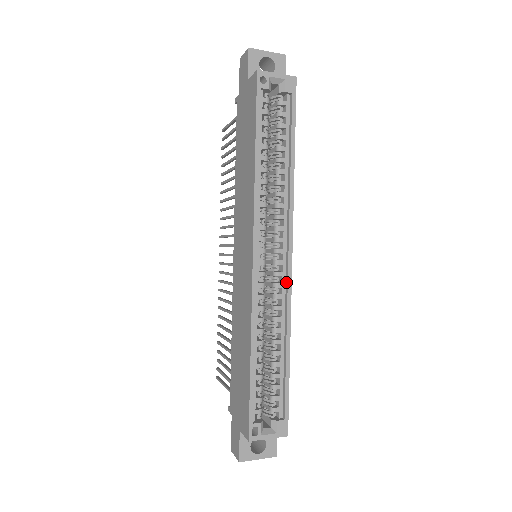
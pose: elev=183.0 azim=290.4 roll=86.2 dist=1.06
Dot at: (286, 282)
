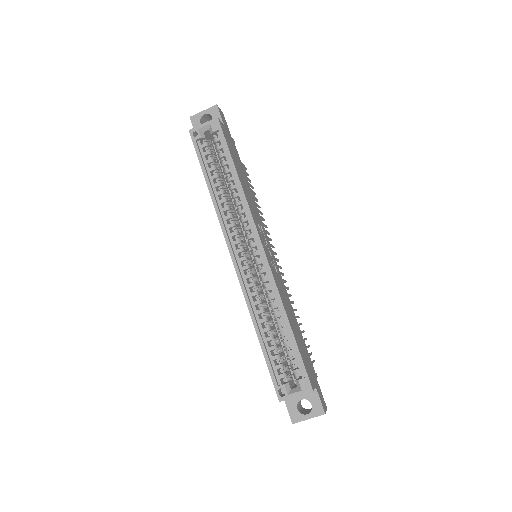
Dot at: (266, 266)
